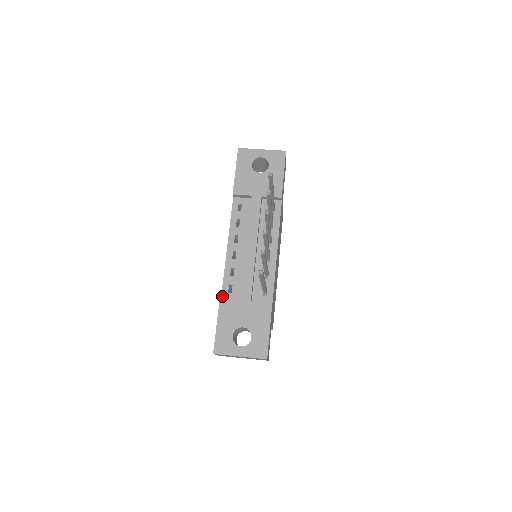
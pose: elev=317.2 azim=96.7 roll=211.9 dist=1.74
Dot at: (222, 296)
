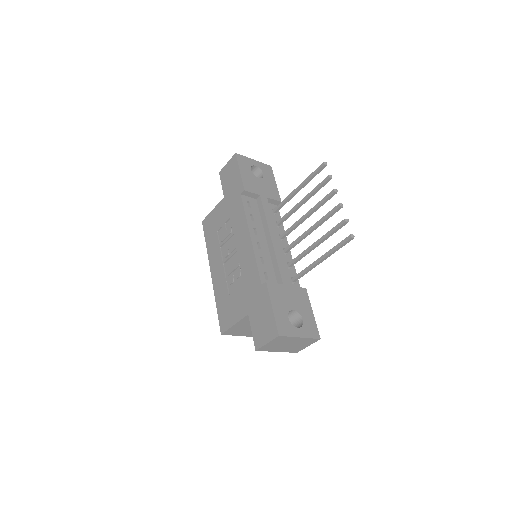
Dot at: (262, 282)
